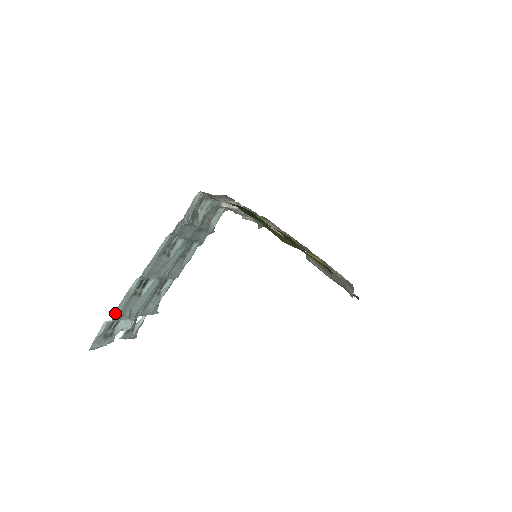
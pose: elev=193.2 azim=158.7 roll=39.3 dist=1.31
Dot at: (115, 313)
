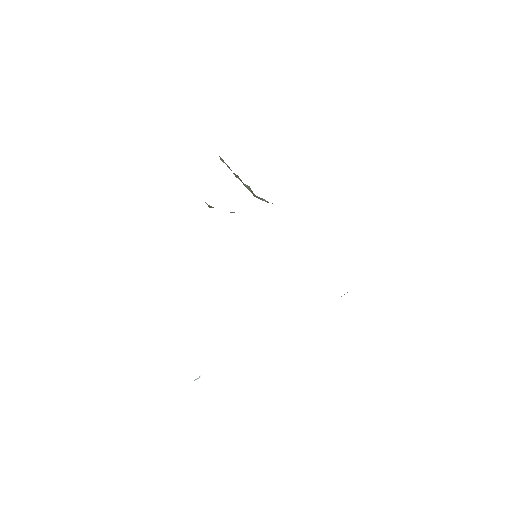
Dot at: occluded
